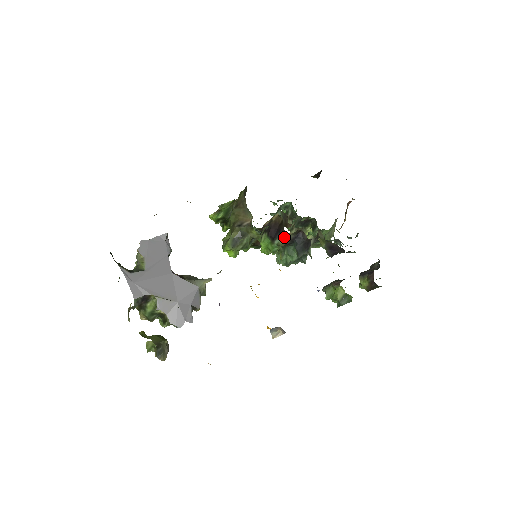
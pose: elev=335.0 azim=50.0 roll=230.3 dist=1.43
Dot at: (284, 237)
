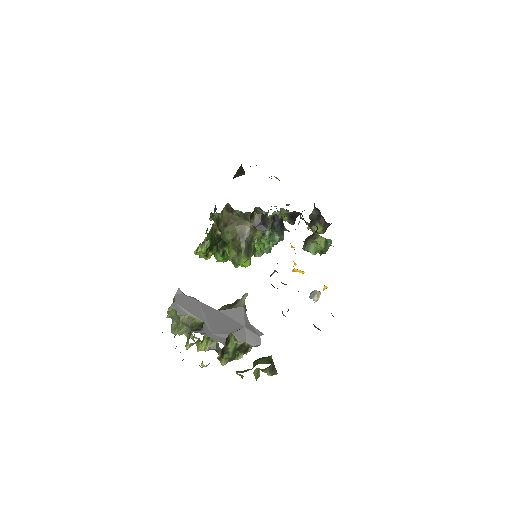
Dot at: (270, 226)
